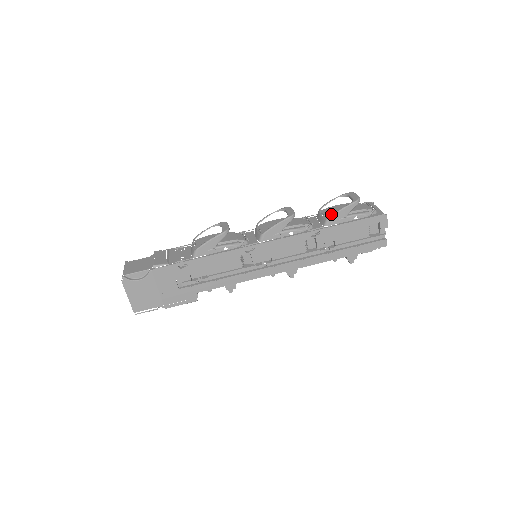
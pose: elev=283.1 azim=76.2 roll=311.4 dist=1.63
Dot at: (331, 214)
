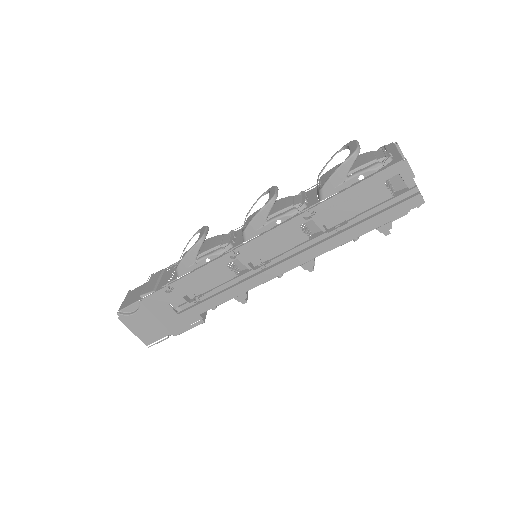
Dot at: occluded
